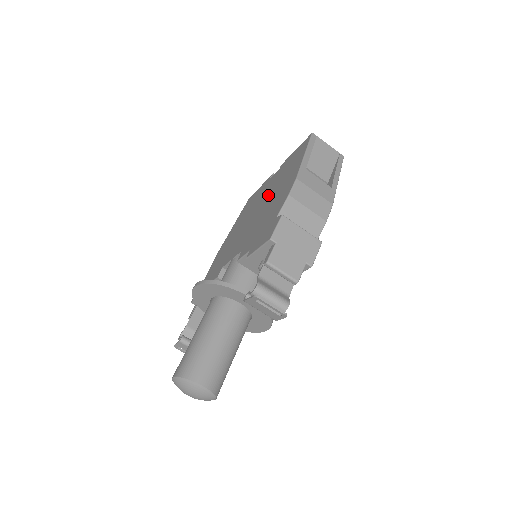
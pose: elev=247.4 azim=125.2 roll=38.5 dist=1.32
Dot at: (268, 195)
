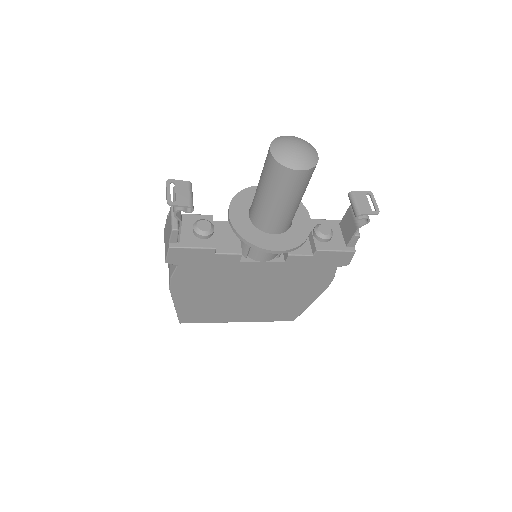
Dot at: occluded
